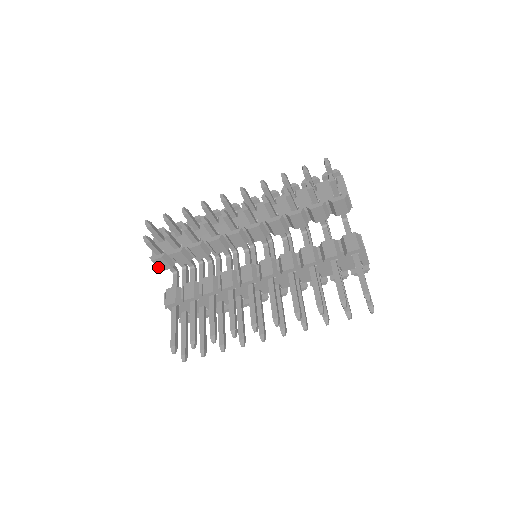
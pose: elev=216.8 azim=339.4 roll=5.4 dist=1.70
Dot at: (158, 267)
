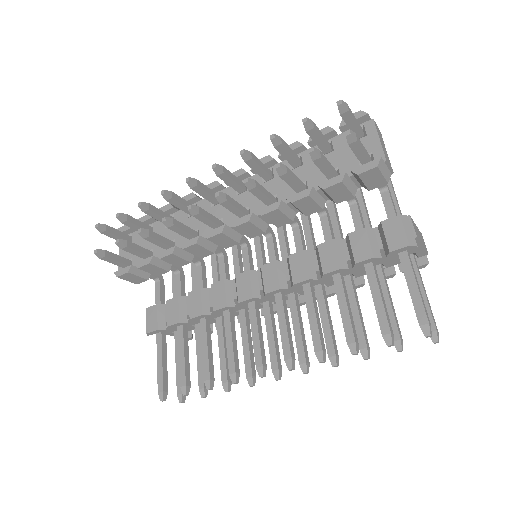
Dot at: occluded
